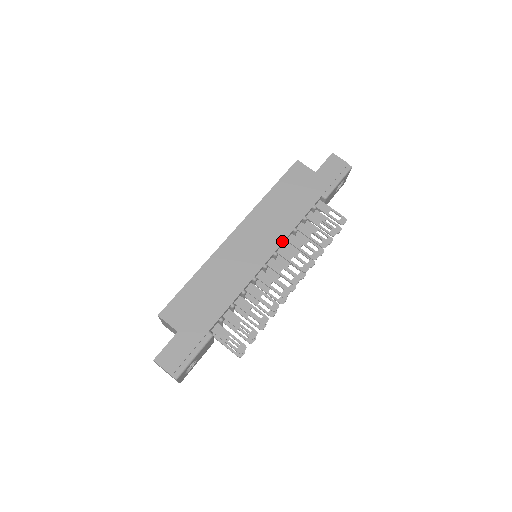
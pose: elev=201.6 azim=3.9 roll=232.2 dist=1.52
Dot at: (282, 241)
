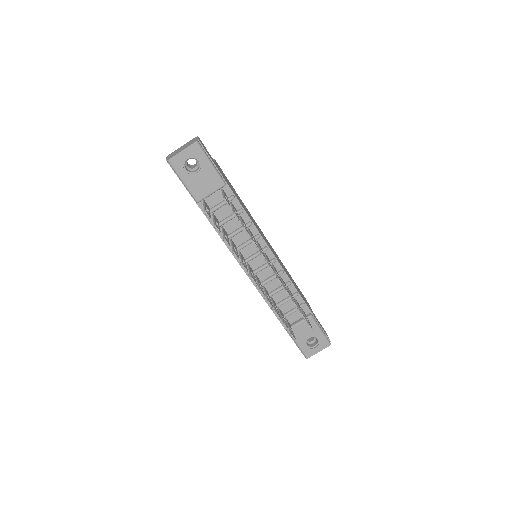
Dot at: occluded
